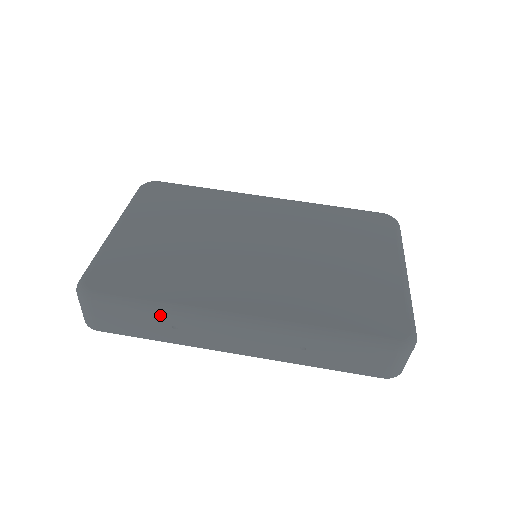
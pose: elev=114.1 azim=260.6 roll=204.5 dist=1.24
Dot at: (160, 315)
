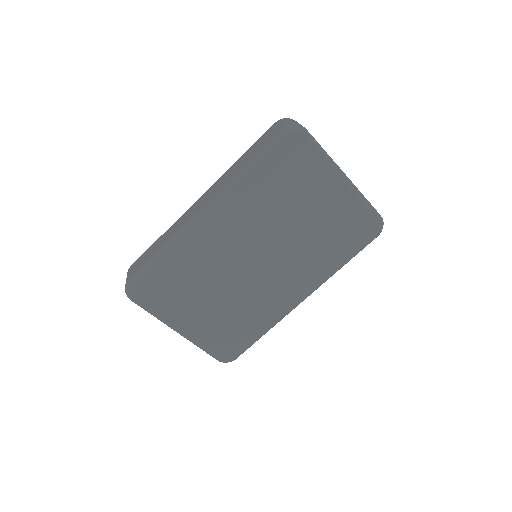
Dot at: occluded
